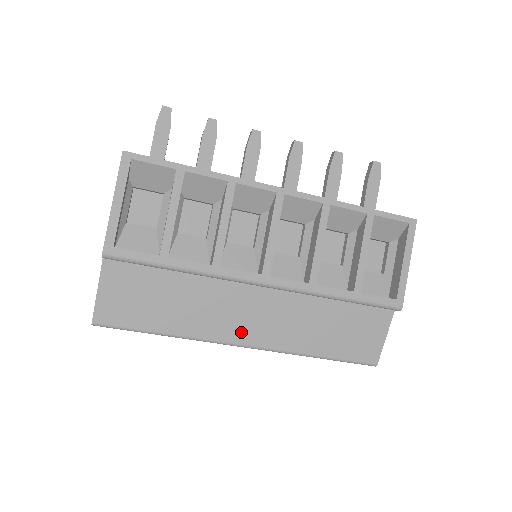
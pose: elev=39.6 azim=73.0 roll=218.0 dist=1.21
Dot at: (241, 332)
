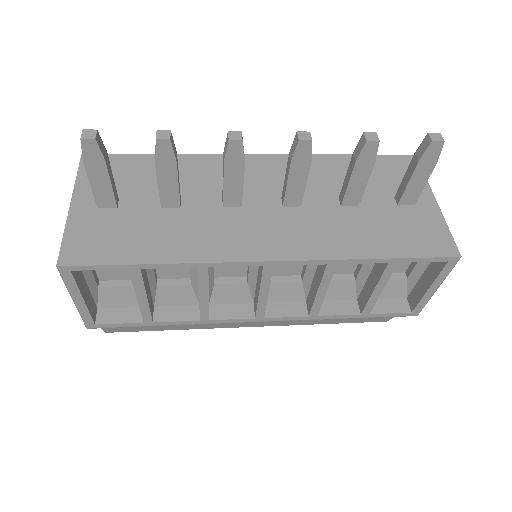
Dot at: (245, 324)
